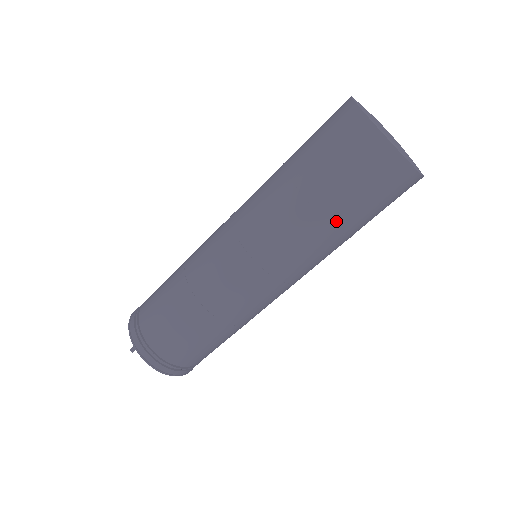
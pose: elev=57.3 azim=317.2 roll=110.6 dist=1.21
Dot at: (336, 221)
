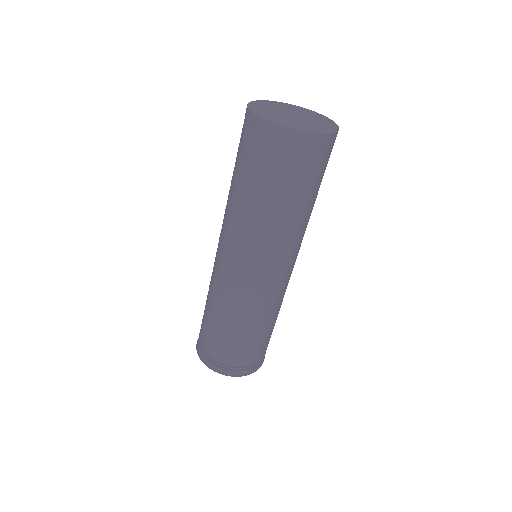
Dot at: (266, 200)
